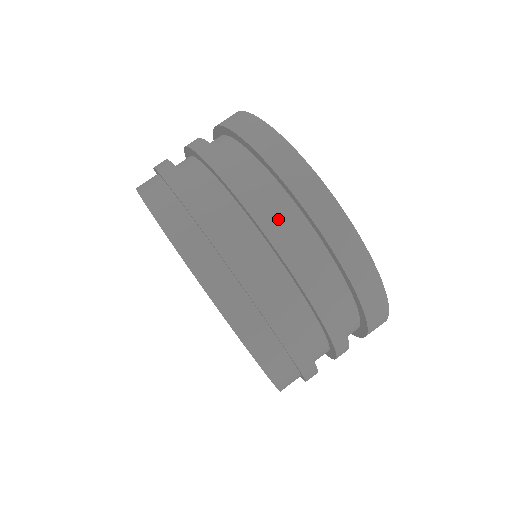
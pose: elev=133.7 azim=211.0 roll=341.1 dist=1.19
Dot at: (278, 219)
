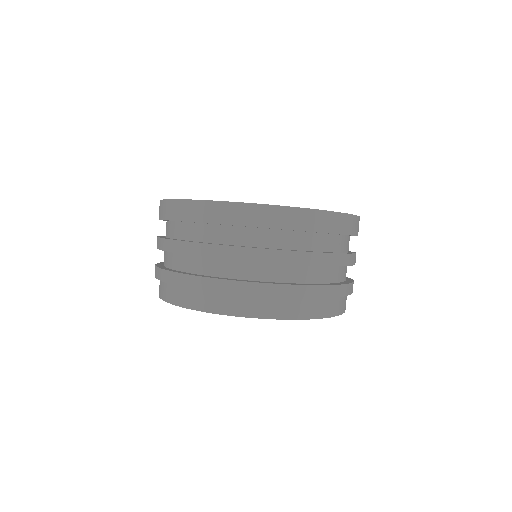
Dot at: (301, 248)
